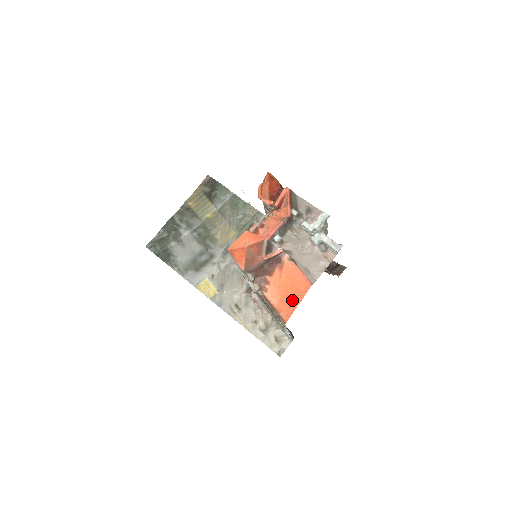
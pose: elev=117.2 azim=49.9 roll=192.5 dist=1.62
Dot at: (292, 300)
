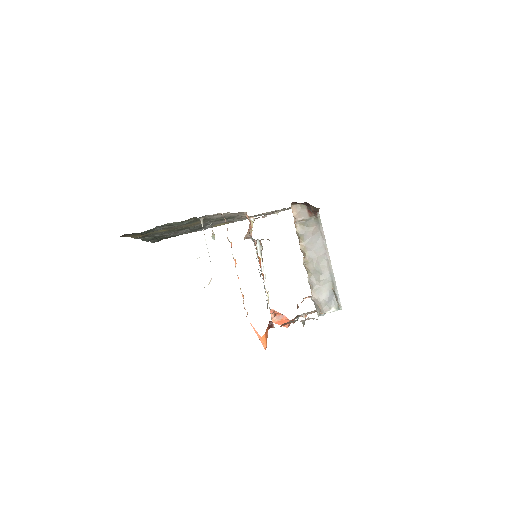
Dot at: occluded
